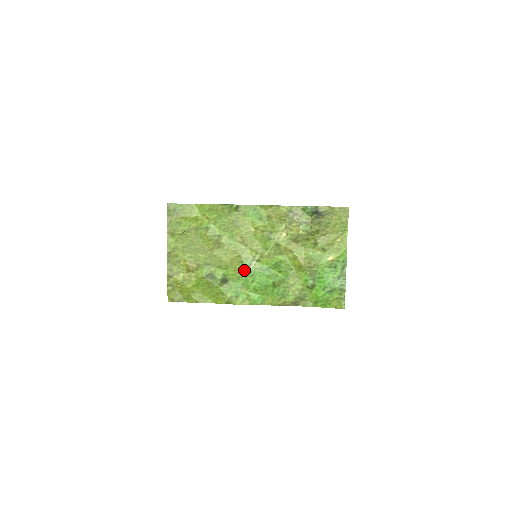
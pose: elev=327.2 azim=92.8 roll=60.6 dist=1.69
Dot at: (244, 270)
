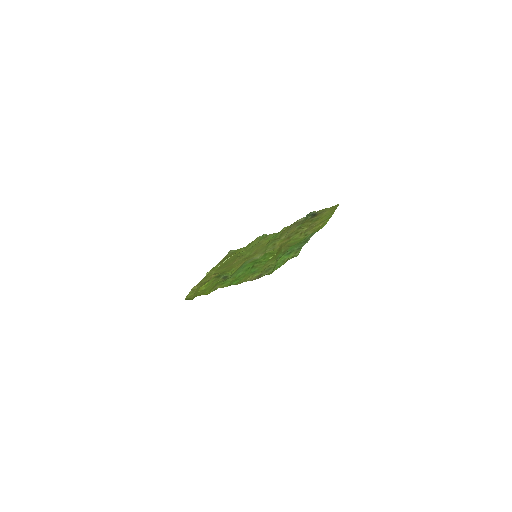
Dot at: (242, 266)
